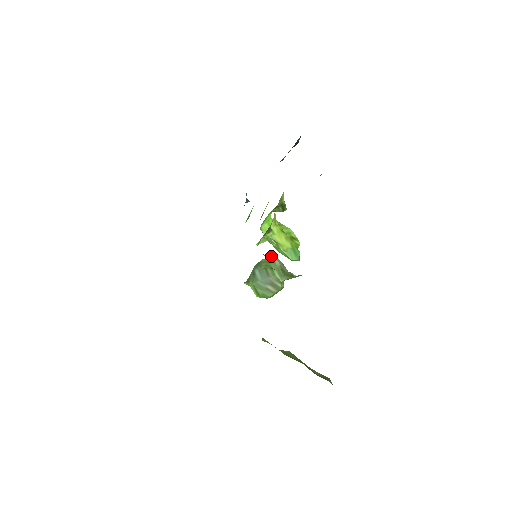
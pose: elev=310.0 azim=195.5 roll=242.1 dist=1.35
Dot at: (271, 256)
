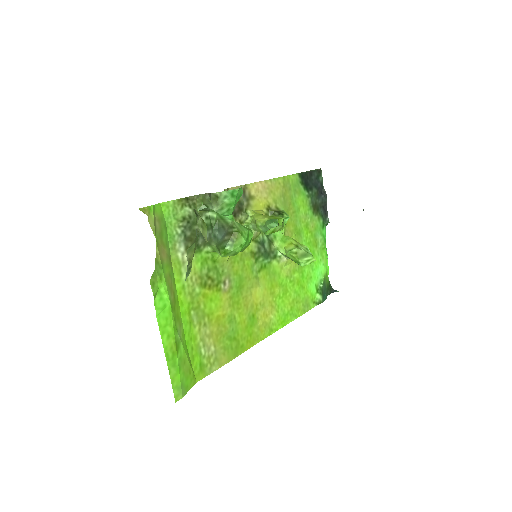
Dot at: (203, 196)
